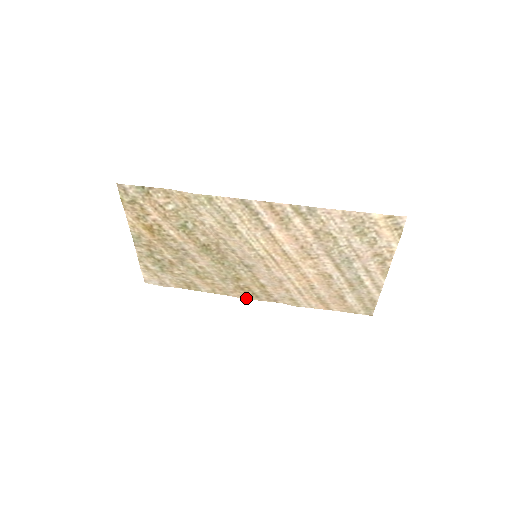
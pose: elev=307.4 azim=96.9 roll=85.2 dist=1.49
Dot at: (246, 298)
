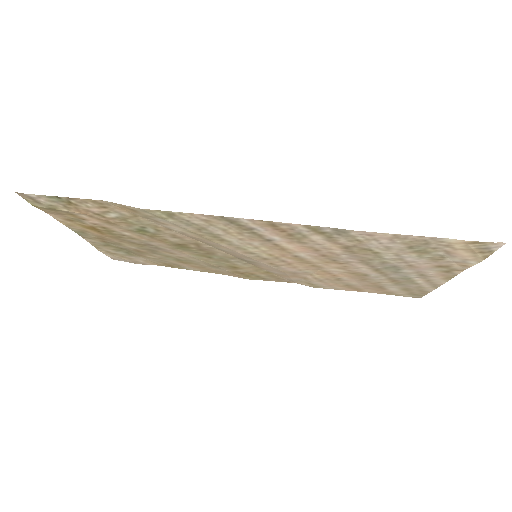
Dot at: (249, 279)
